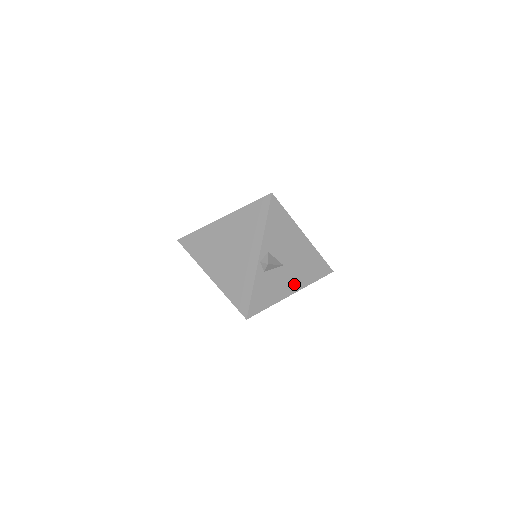
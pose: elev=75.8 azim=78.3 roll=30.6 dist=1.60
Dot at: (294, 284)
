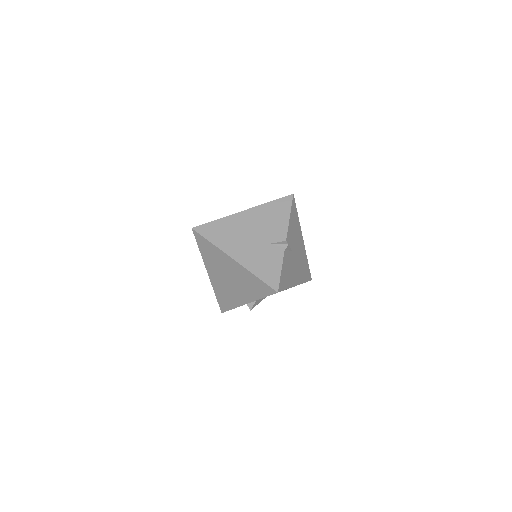
Dot at: occluded
